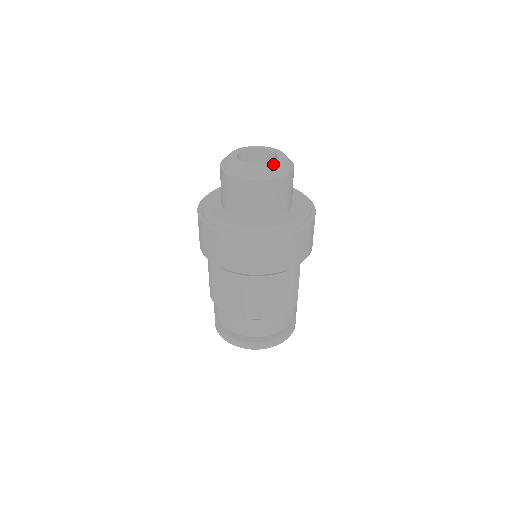
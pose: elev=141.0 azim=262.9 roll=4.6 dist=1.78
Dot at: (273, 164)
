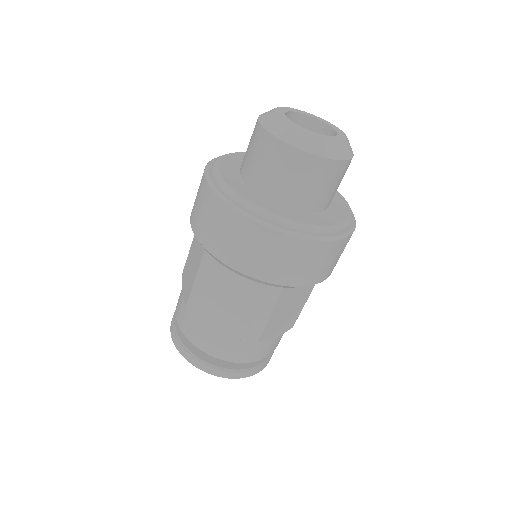
Dot at: (313, 133)
